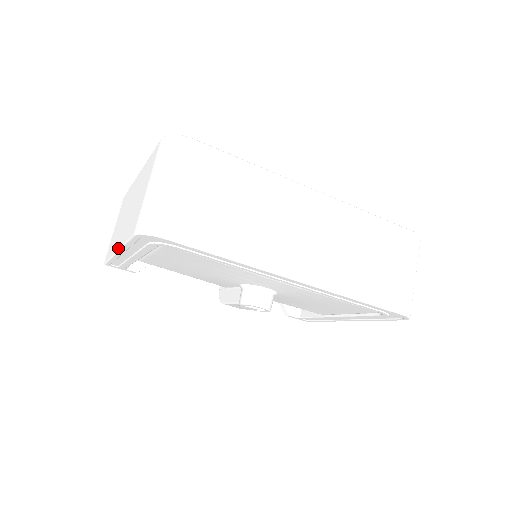
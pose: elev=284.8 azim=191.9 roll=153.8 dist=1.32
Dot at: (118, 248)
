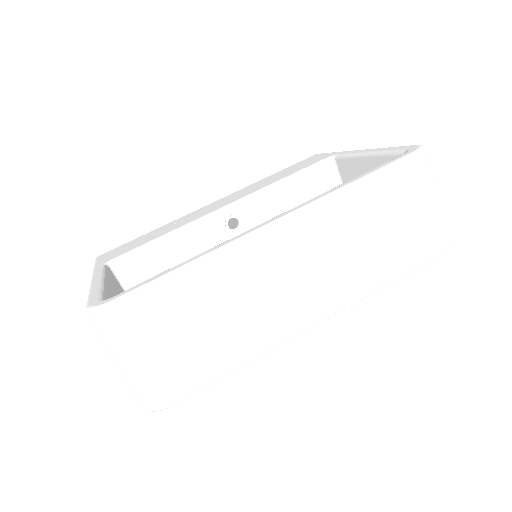
Dot at: occluded
